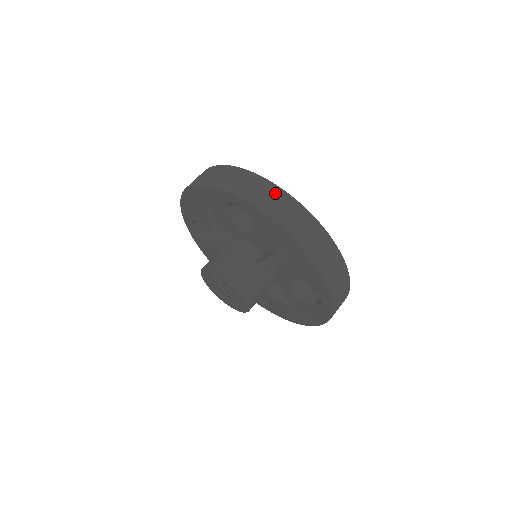
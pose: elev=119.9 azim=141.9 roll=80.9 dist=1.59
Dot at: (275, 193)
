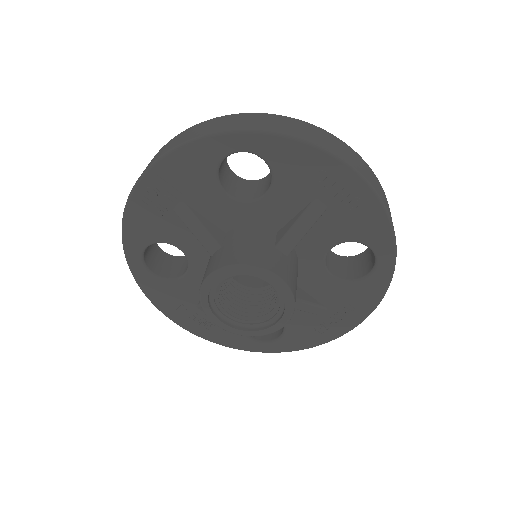
Dot at: (284, 120)
